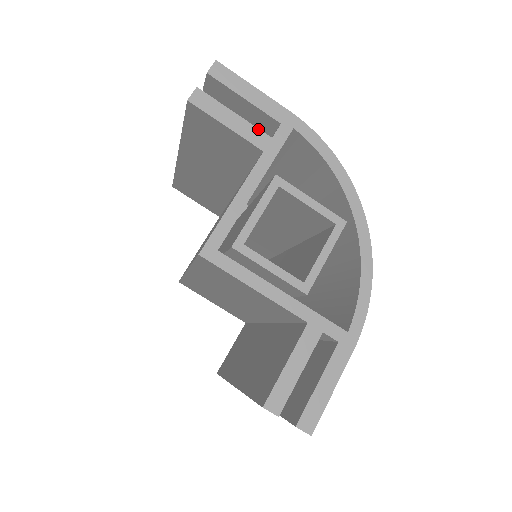
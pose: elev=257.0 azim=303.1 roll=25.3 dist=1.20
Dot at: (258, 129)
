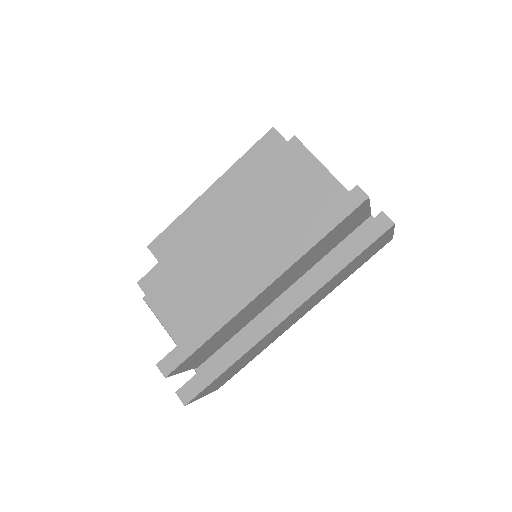
Dot at: occluded
